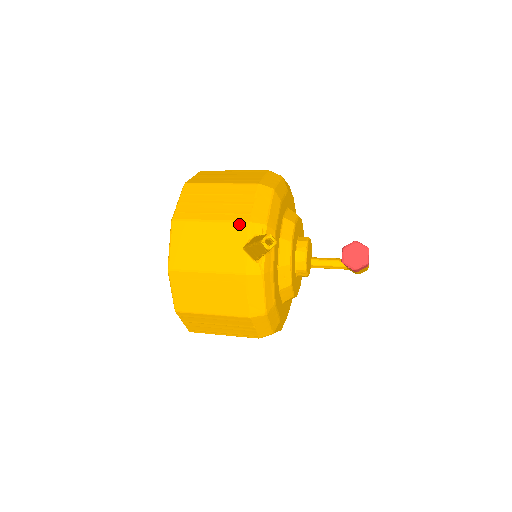
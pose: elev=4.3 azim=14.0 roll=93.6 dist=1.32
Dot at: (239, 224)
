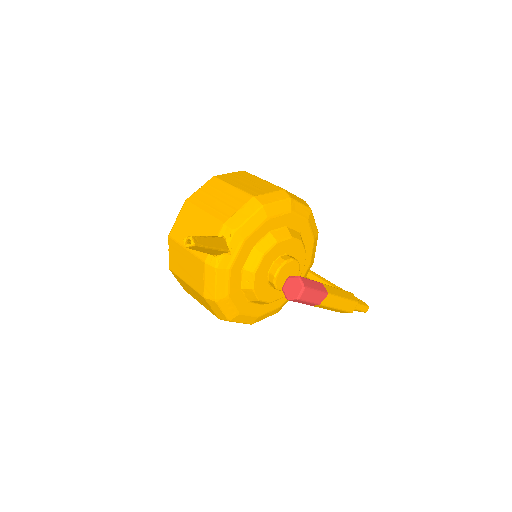
Dot at: (217, 222)
